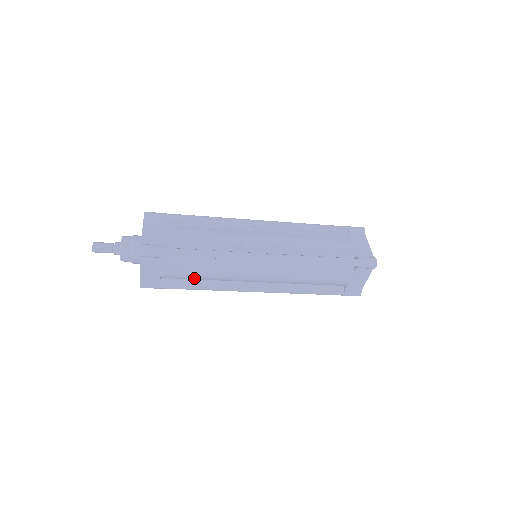
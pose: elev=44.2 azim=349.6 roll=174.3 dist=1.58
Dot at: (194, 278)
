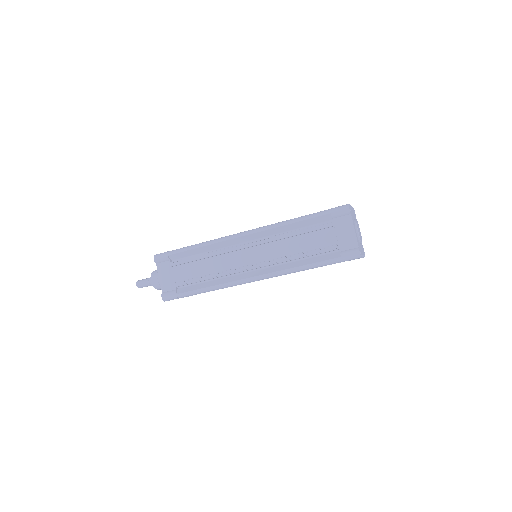
Dot at: occluded
